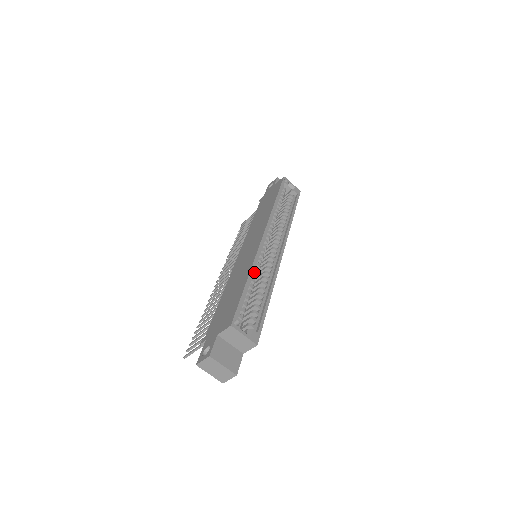
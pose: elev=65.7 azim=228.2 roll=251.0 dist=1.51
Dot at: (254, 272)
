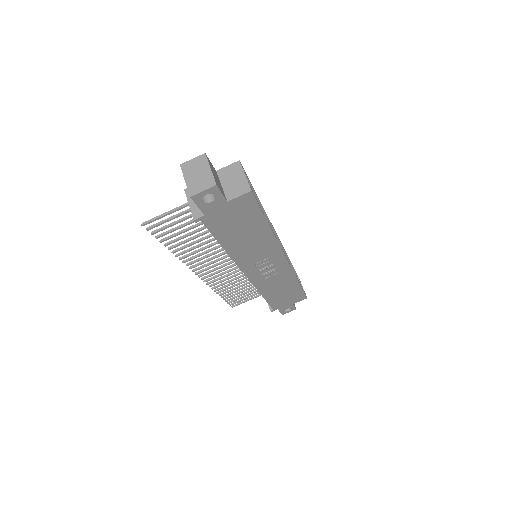
Dot at: occluded
